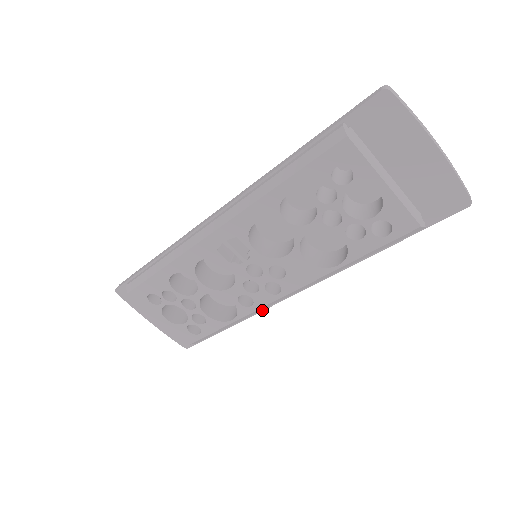
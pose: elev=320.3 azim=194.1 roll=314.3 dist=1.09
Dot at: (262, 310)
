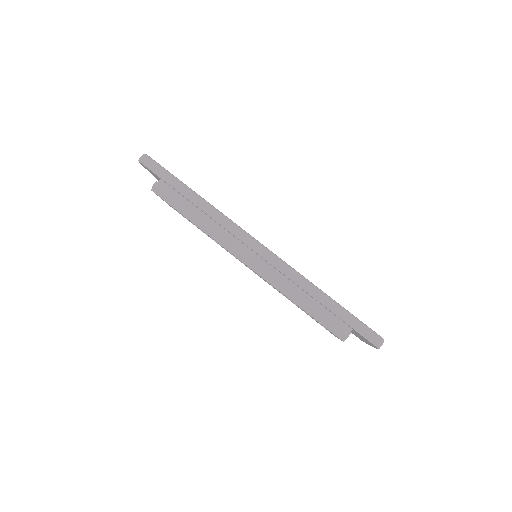
Dot at: occluded
